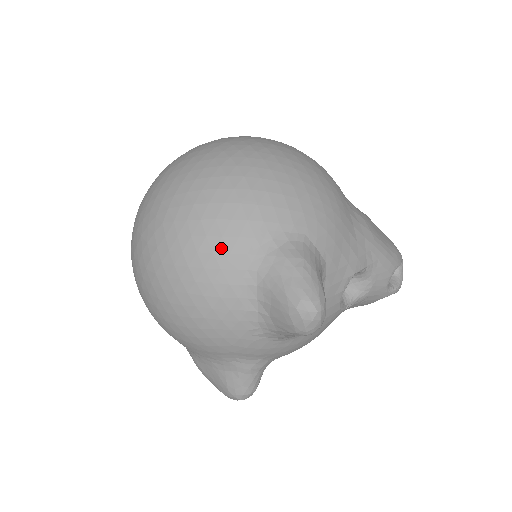
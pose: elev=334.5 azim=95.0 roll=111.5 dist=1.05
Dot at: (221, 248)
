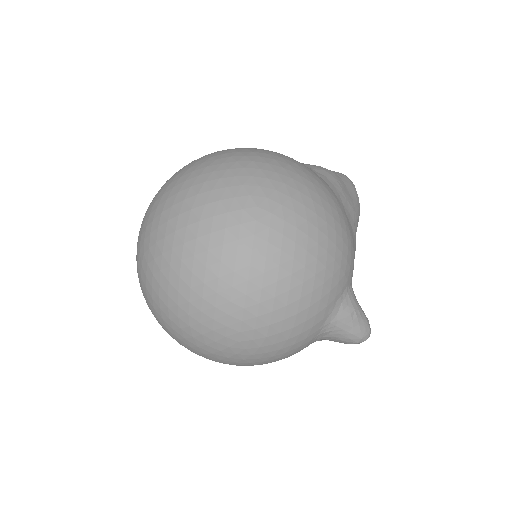
Dot at: (300, 339)
